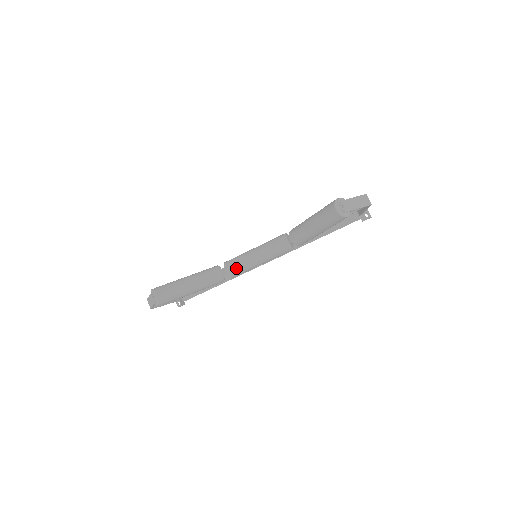
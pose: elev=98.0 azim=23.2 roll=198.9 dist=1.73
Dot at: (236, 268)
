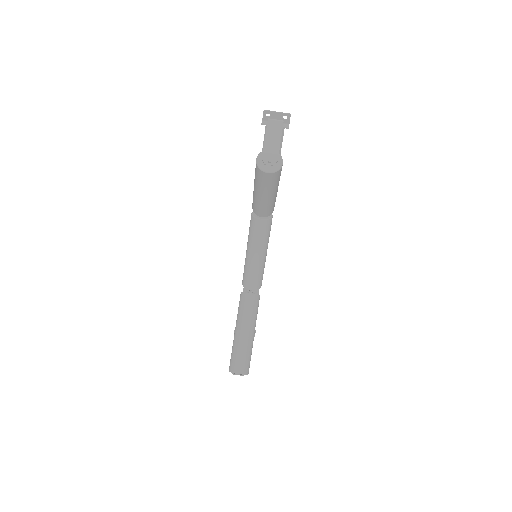
Dot at: (255, 280)
